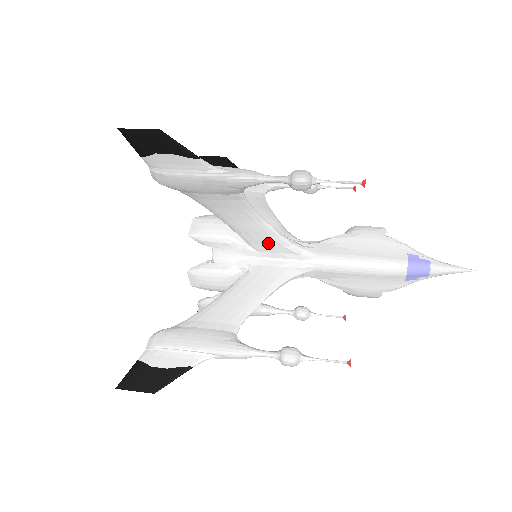
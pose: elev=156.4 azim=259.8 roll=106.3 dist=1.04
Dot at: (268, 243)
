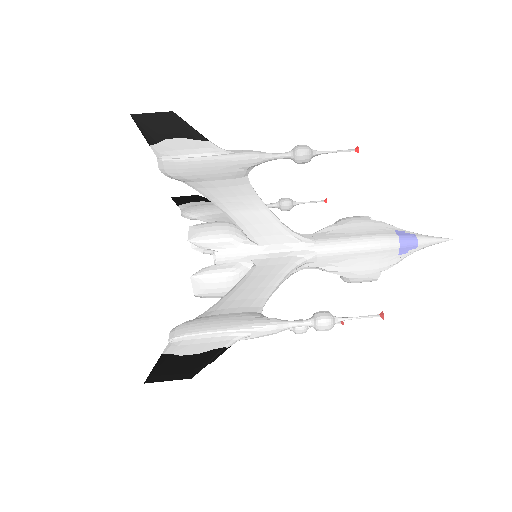
Dot at: (270, 233)
